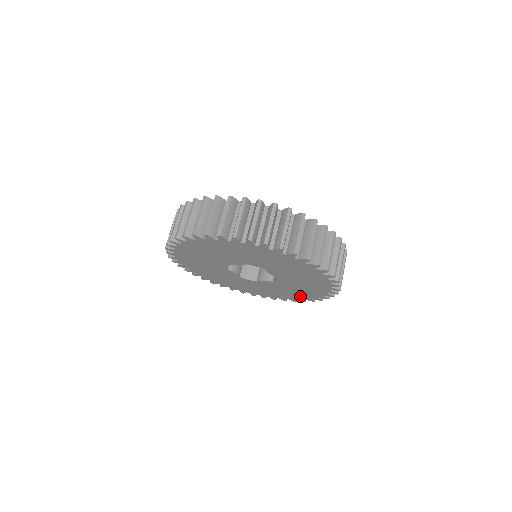
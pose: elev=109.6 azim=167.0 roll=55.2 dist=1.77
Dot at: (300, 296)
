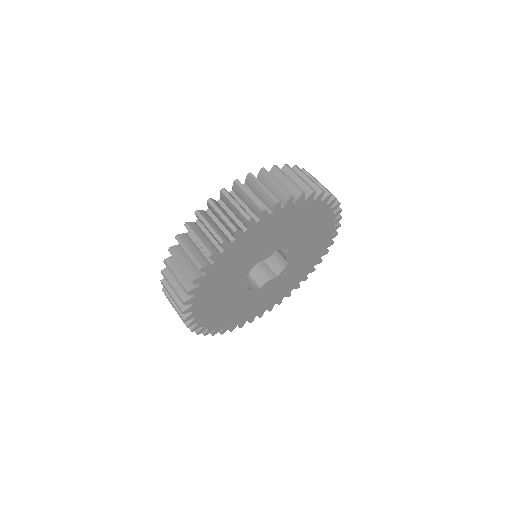
Dot at: (284, 293)
